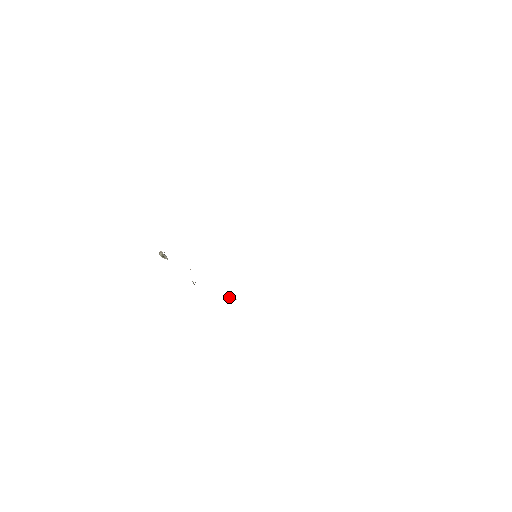
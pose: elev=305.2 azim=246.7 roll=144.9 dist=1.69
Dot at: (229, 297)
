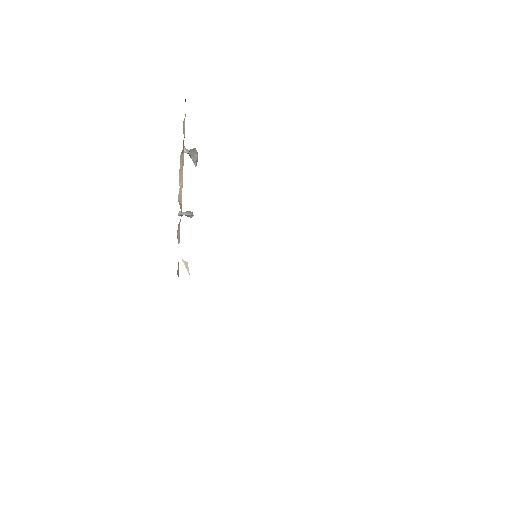
Dot at: (186, 263)
